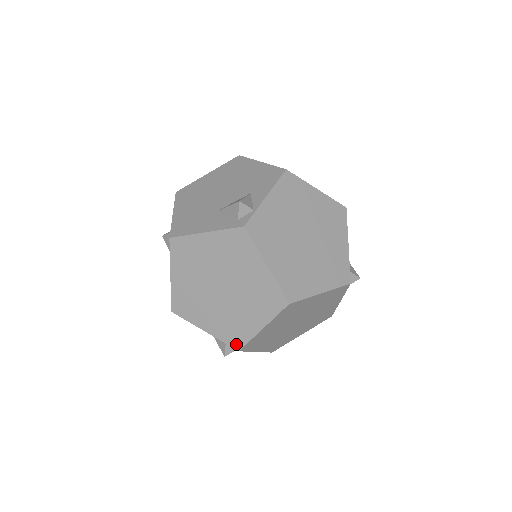
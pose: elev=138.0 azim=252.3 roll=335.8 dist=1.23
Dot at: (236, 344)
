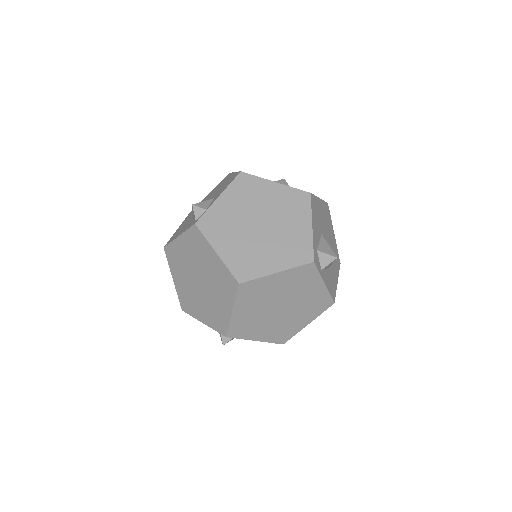
Dot at: (222, 331)
